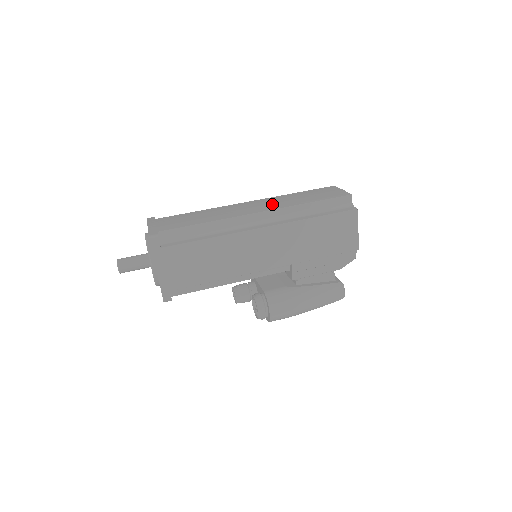
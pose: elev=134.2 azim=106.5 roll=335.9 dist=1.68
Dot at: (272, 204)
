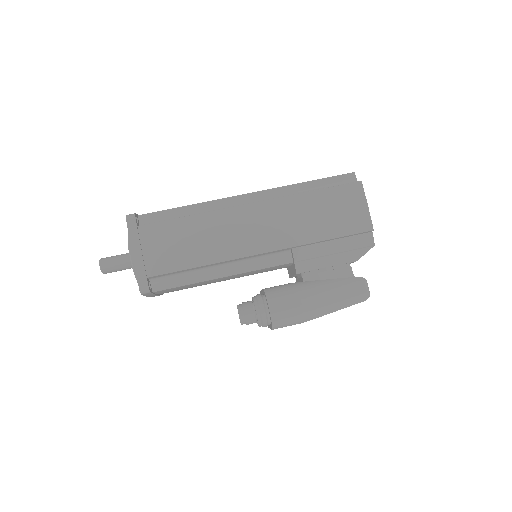
Dot at: occluded
